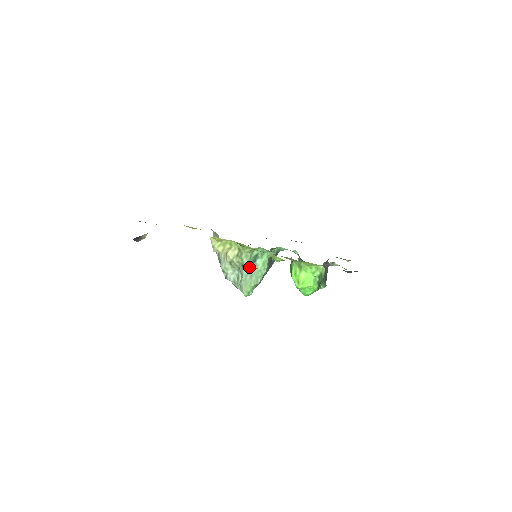
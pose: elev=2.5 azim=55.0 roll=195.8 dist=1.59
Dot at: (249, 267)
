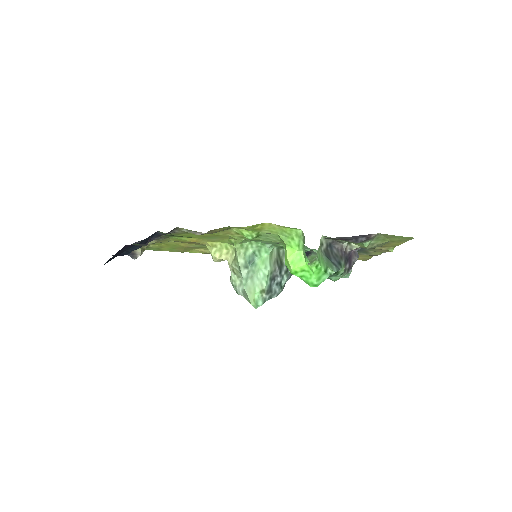
Dot at: (247, 268)
